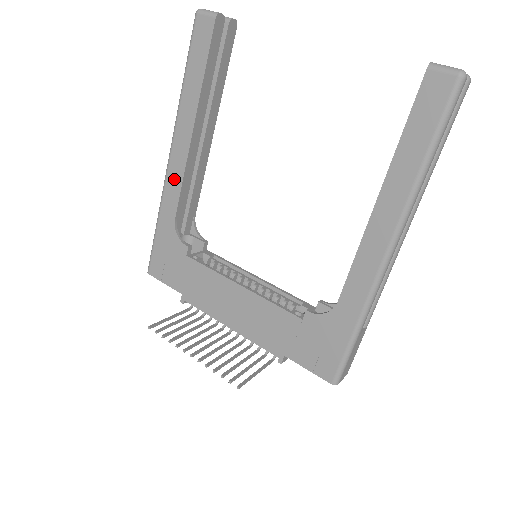
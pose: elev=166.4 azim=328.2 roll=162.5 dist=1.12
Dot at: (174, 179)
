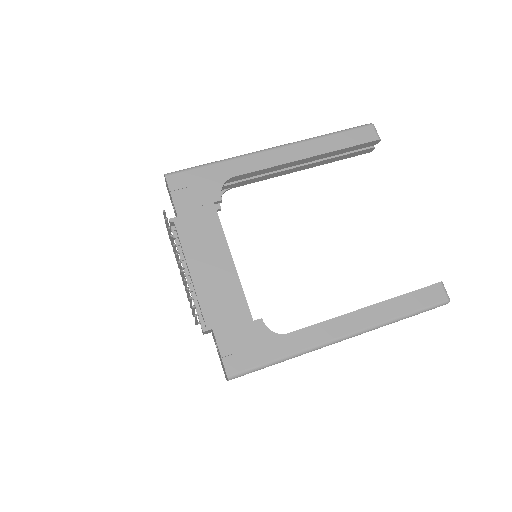
Dot at: (262, 160)
